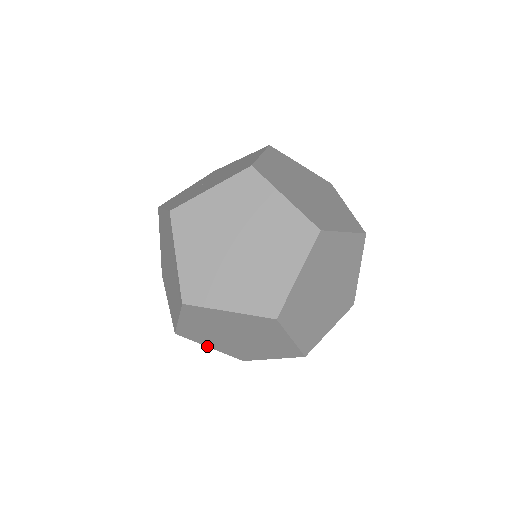
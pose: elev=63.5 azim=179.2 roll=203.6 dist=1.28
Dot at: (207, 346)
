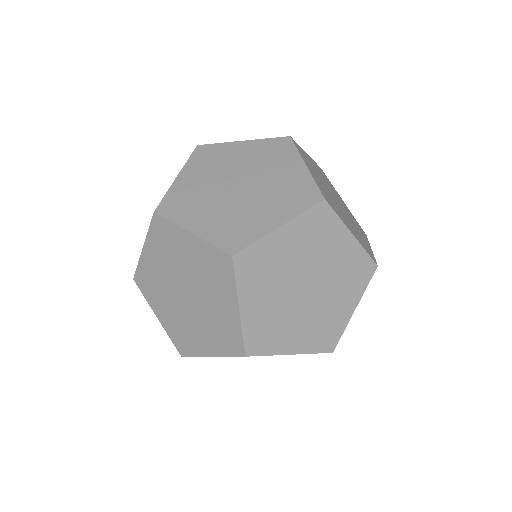
Dot at: occluded
